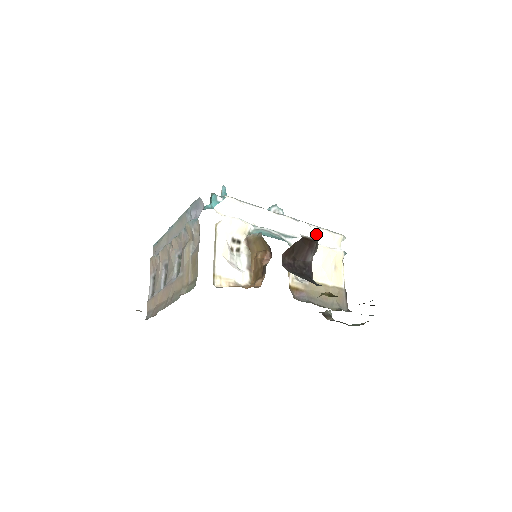
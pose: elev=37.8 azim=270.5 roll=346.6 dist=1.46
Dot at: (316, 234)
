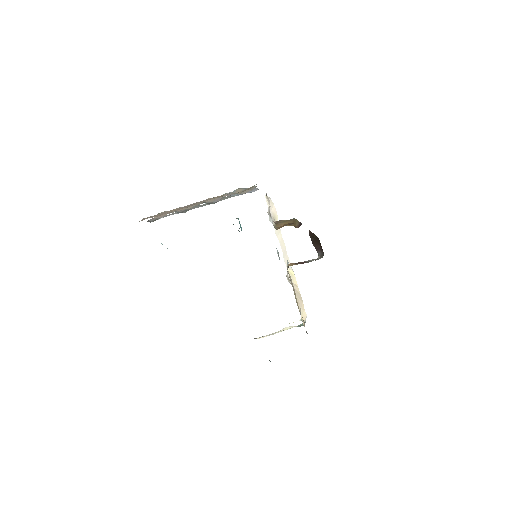
Dot at: occluded
